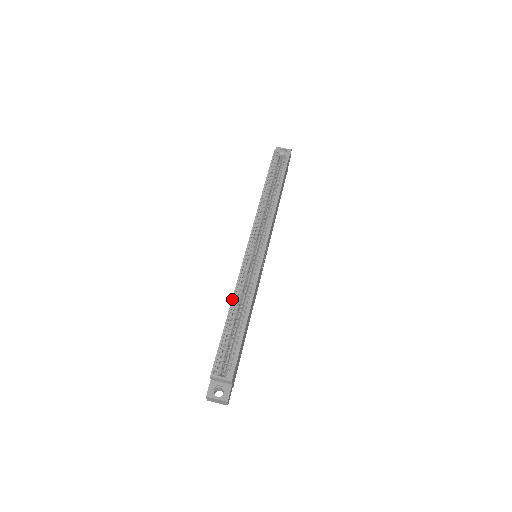
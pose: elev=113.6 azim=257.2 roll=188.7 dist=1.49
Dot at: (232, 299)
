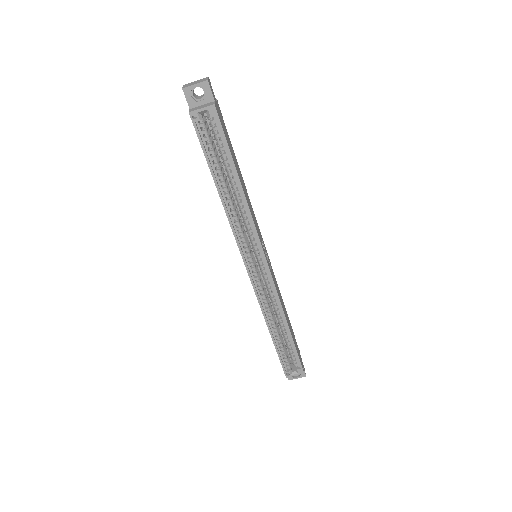
Dot at: (266, 324)
